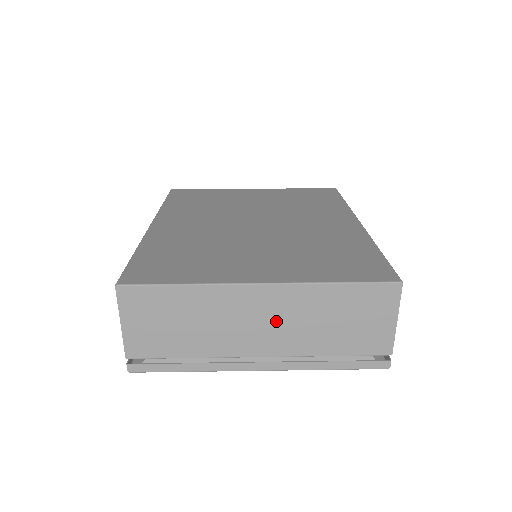
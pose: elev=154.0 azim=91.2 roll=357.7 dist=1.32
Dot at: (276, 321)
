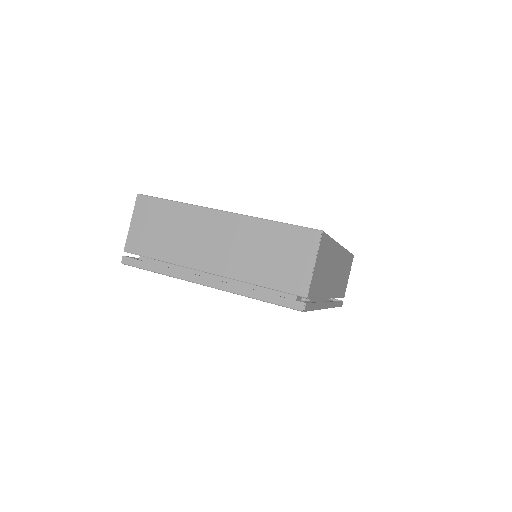
Dot at: (226, 244)
